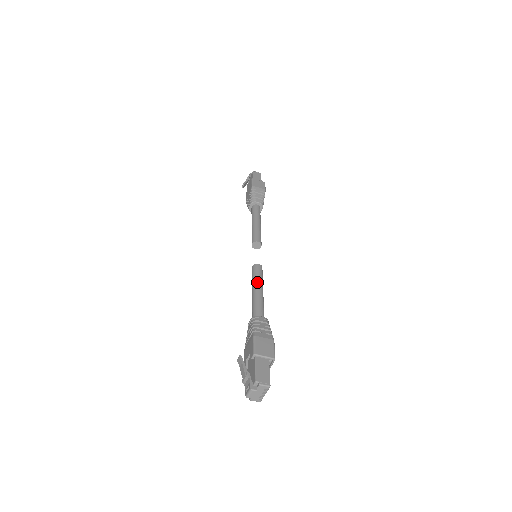
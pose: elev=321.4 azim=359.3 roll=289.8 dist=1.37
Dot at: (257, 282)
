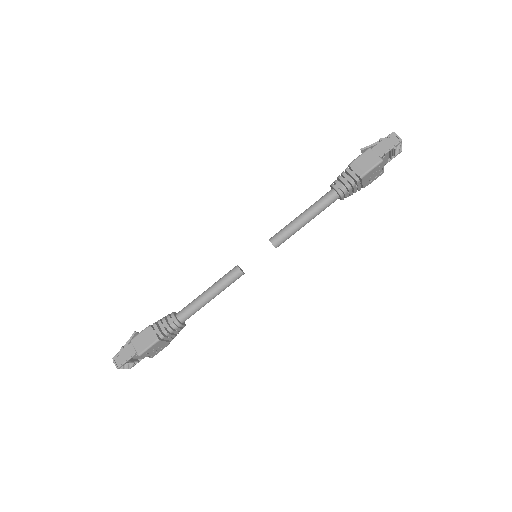
Dot at: (214, 285)
